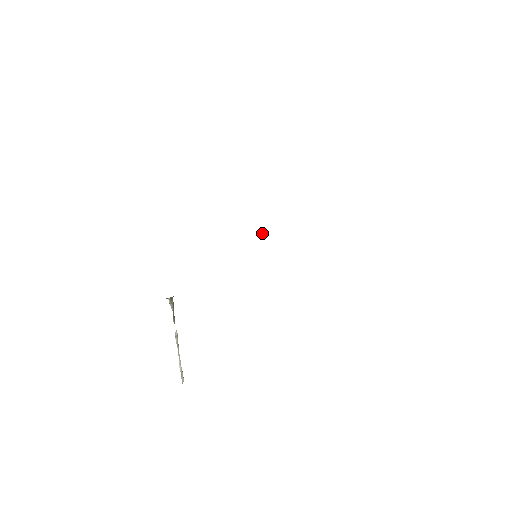
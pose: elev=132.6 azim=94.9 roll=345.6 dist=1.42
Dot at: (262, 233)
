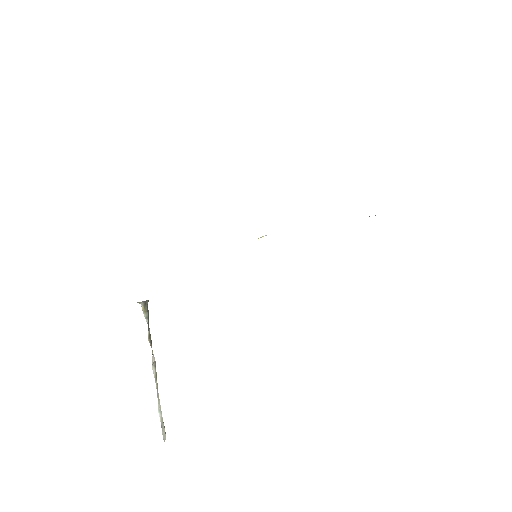
Dot at: (260, 237)
